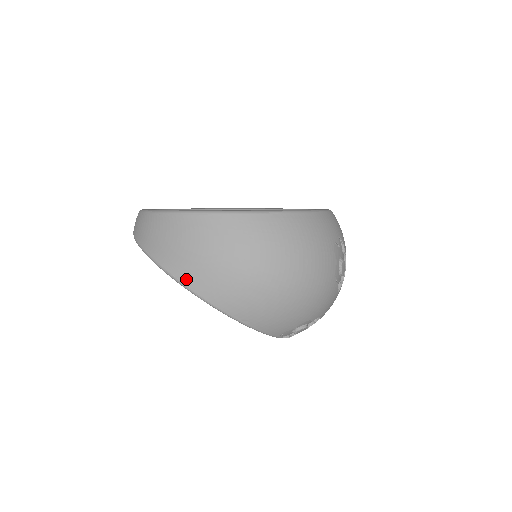
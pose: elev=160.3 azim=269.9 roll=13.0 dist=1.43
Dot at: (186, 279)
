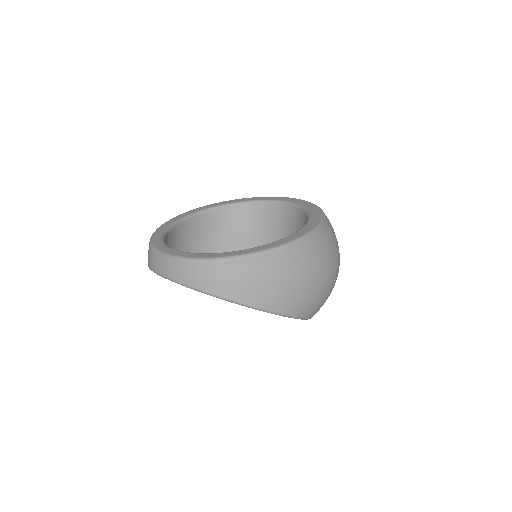
Dot at: (277, 307)
